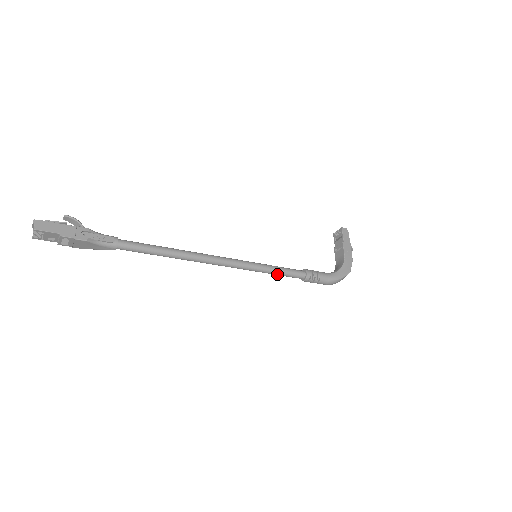
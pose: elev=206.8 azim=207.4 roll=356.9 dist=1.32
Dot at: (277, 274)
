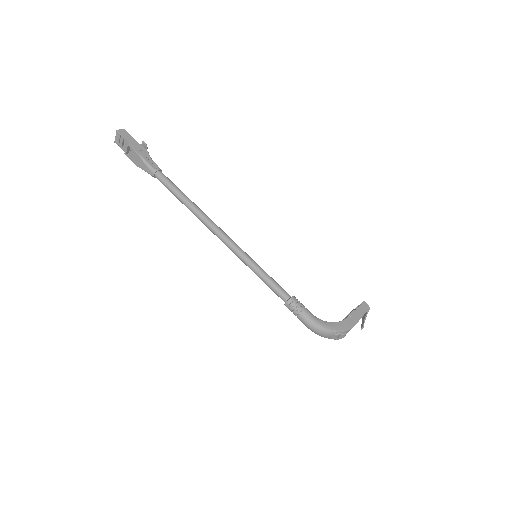
Dot at: (263, 279)
